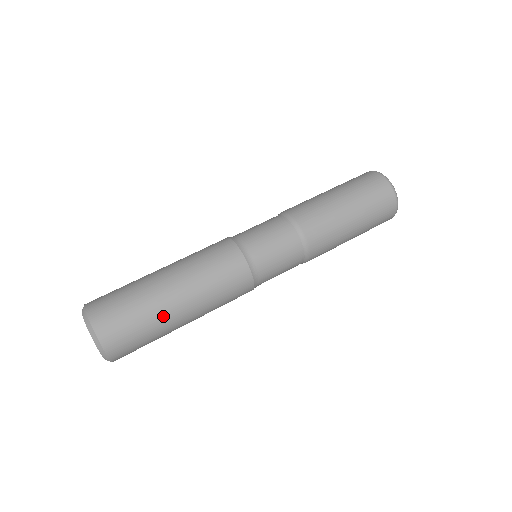
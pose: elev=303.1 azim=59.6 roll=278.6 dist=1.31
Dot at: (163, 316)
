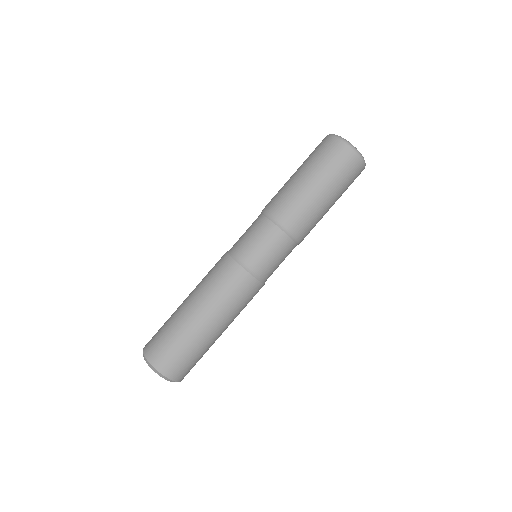
Dot at: (192, 332)
